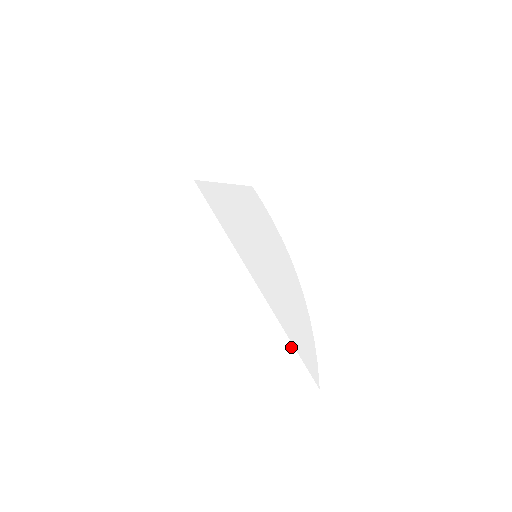
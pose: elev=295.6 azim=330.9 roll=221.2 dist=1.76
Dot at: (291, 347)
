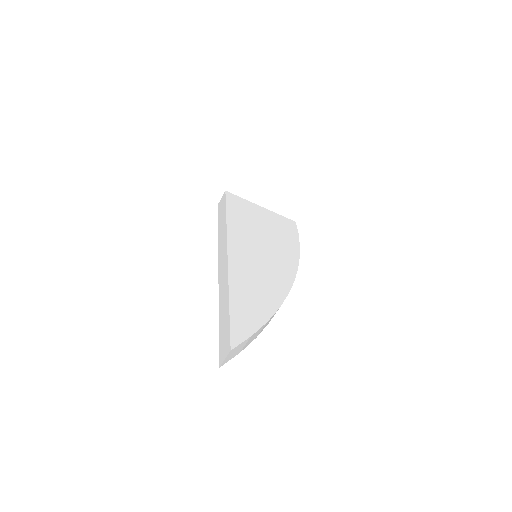
Dot at: (227, 310)
